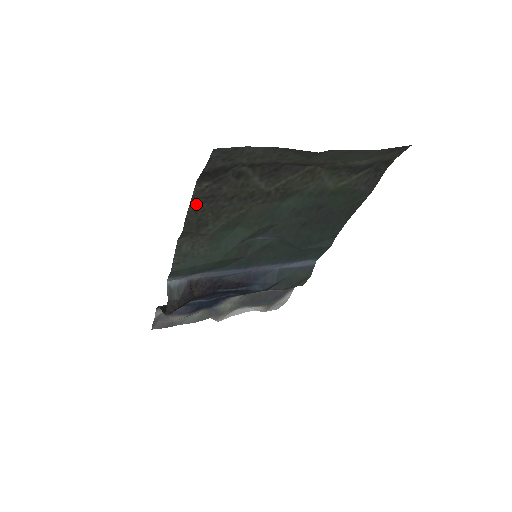
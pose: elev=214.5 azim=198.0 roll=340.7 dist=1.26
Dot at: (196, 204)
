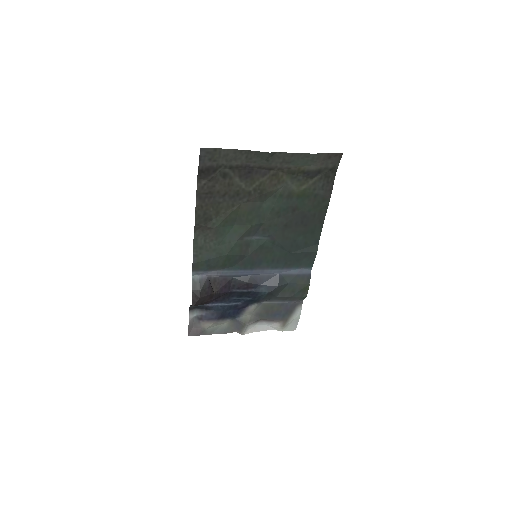
Dot at: (200, 199)
